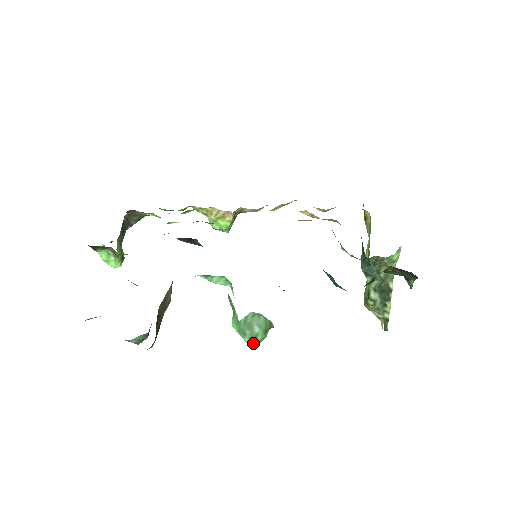
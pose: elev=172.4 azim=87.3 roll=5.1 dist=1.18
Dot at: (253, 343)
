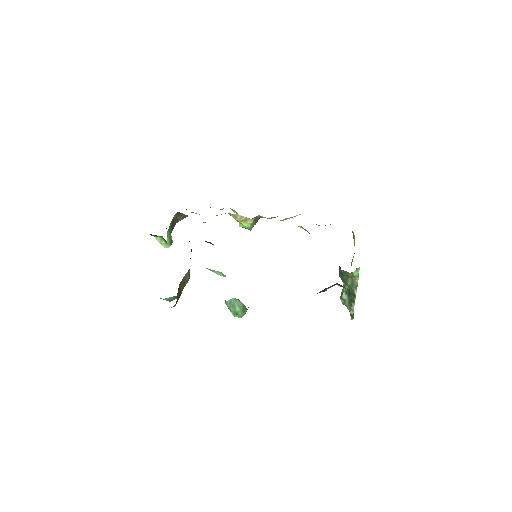
Dot at: (237, 316)
